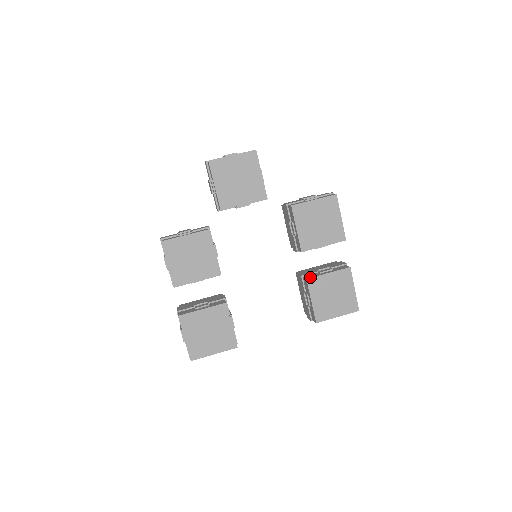
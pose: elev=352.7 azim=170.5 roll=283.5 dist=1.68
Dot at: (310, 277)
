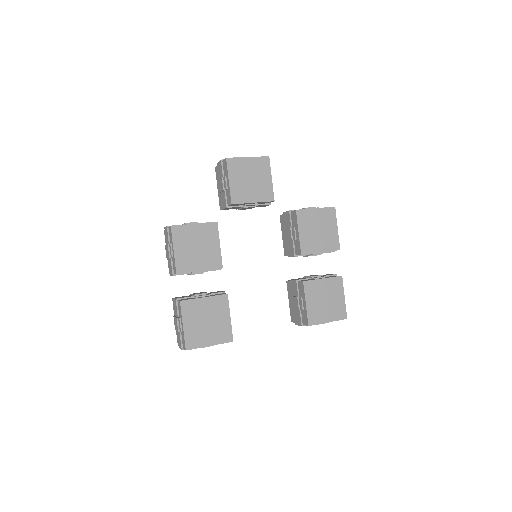
Dot at: (306, 280)
